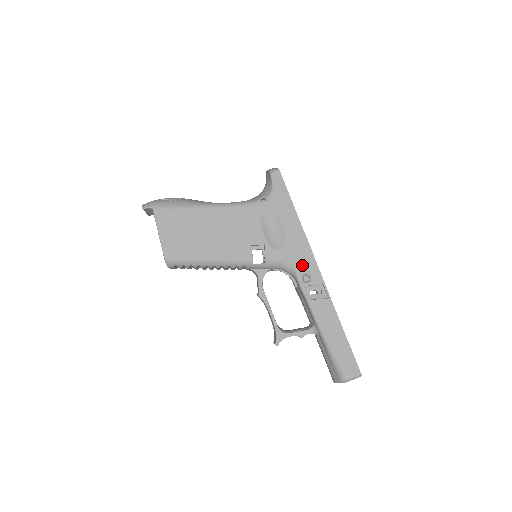
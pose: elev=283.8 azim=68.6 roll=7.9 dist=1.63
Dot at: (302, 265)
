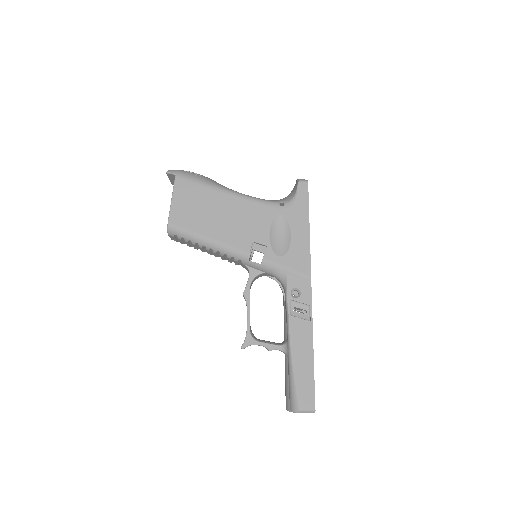
Dot at: (296, 279)
